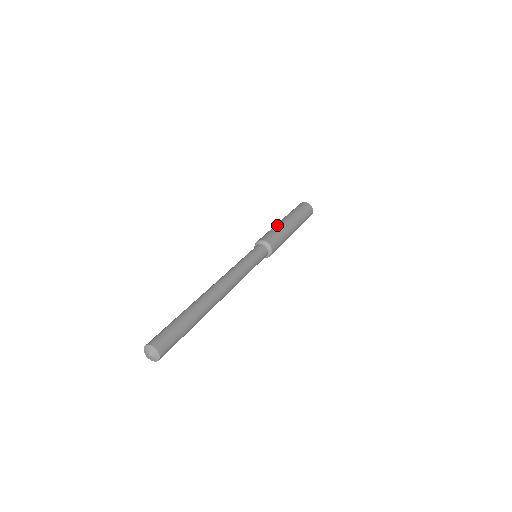
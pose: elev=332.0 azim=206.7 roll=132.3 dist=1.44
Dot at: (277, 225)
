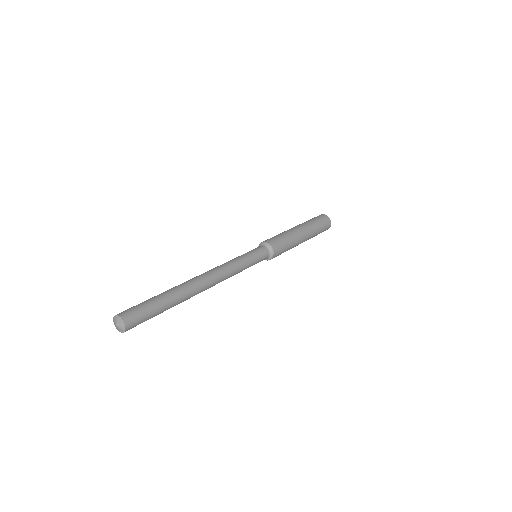
Dot at: (285, 231)
